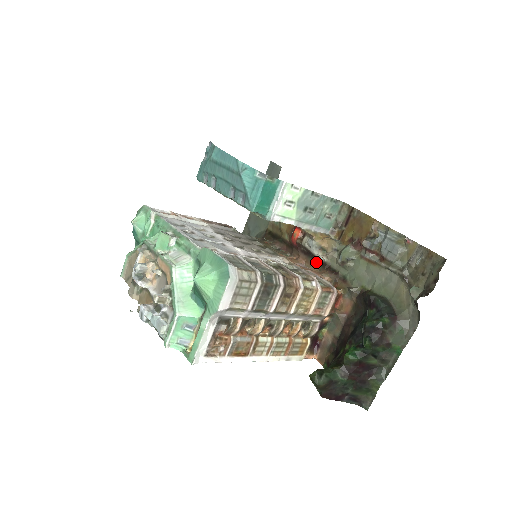
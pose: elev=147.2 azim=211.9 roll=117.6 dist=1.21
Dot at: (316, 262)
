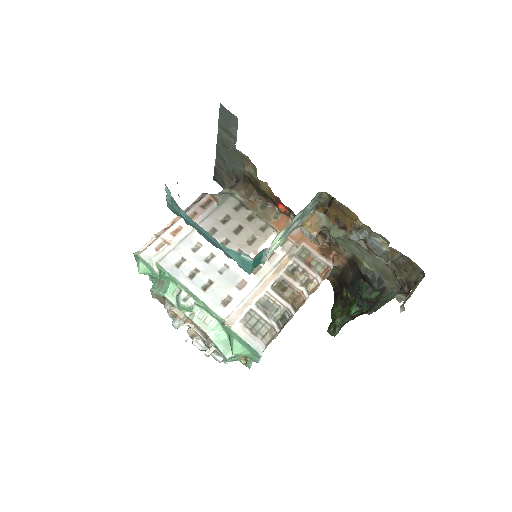
Dot at: occluded
